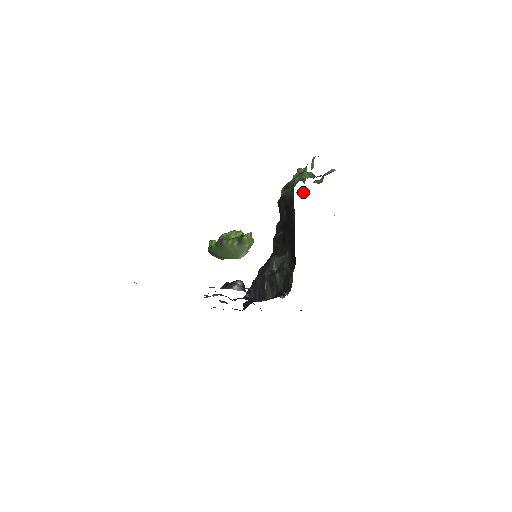
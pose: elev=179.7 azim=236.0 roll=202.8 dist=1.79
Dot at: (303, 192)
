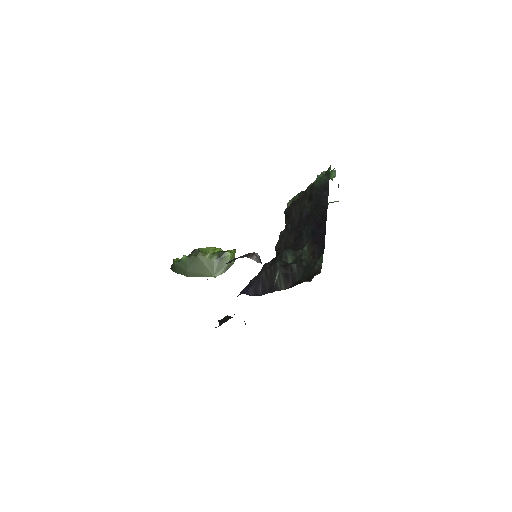
Dot at: occluded
